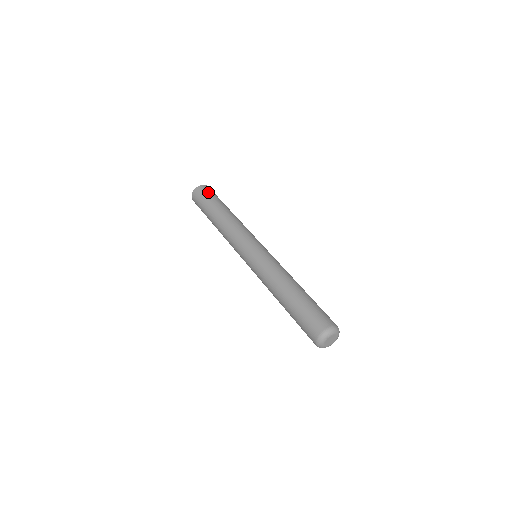
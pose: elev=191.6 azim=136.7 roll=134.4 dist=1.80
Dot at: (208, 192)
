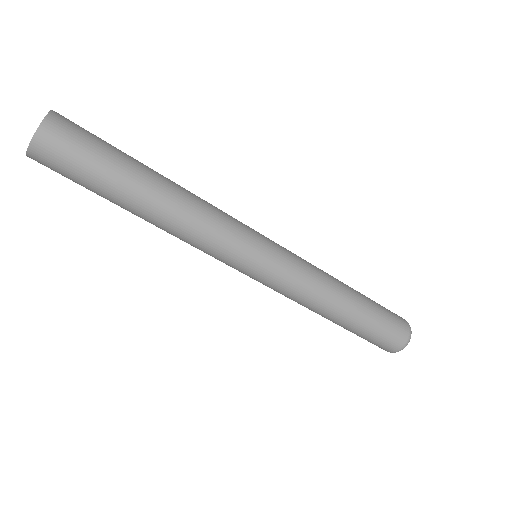
Dot at: (83, 136)
